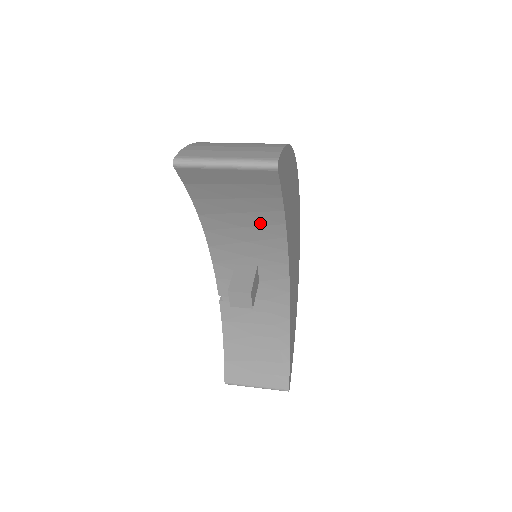
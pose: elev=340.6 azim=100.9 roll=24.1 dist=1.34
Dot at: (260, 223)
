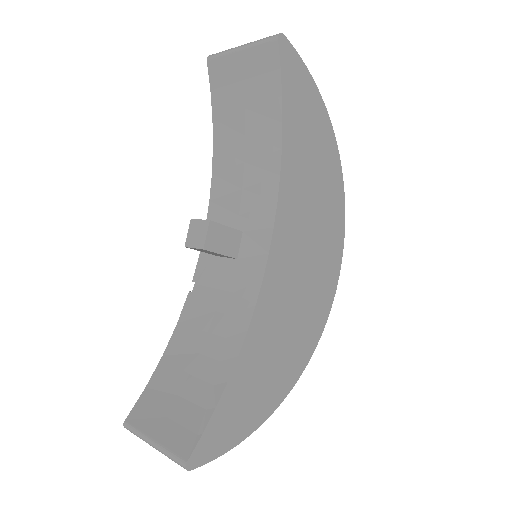
Dot at: (259, 152)
